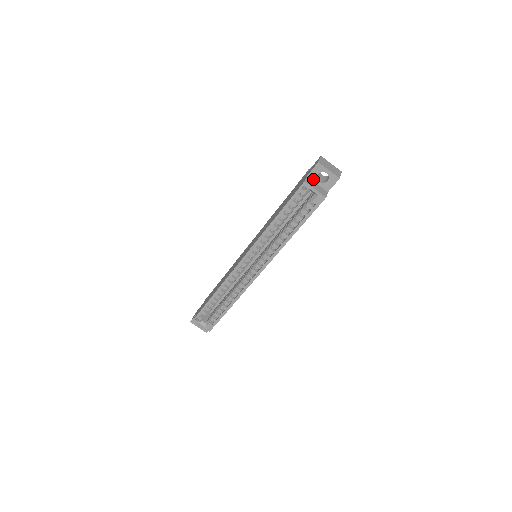
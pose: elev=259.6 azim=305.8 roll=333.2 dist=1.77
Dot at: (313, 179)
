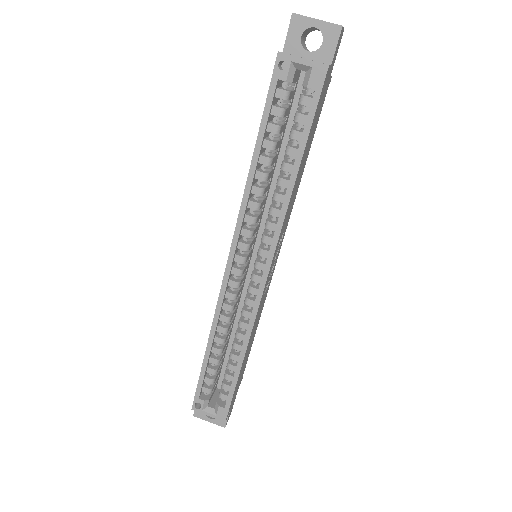
Dot at: (295, 52)
